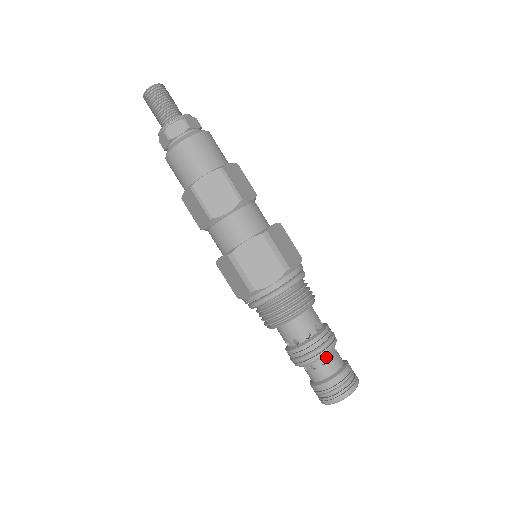
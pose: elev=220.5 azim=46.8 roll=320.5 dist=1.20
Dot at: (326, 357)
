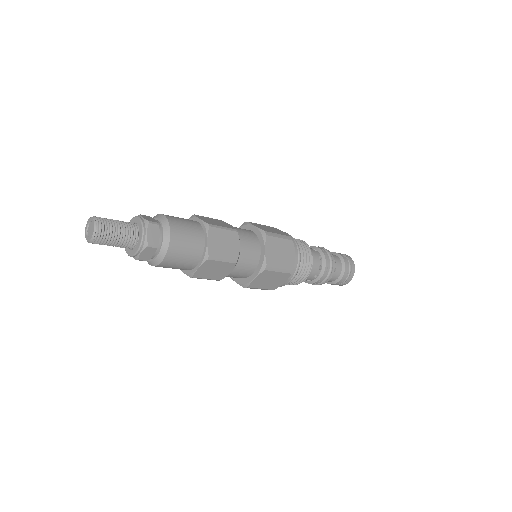
Dot at: occluded
